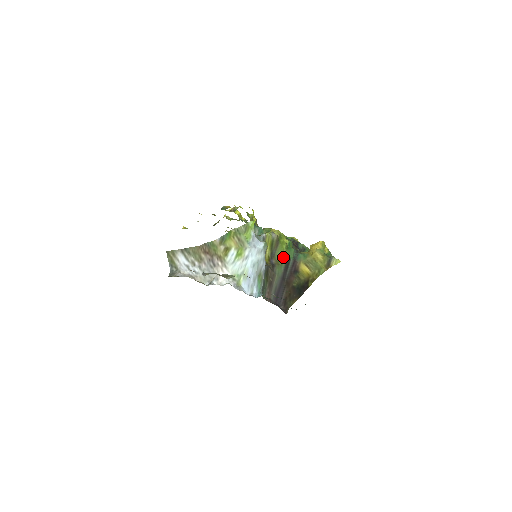
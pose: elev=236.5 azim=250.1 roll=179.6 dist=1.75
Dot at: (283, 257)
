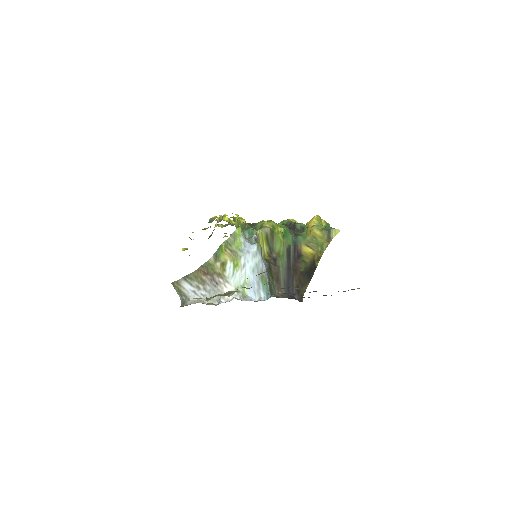
Dot at: (282, 247)
